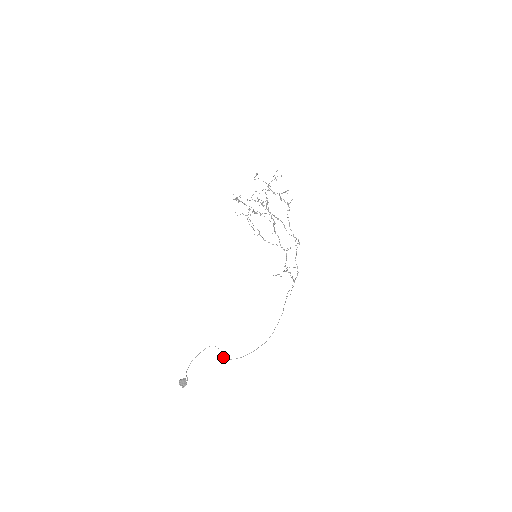
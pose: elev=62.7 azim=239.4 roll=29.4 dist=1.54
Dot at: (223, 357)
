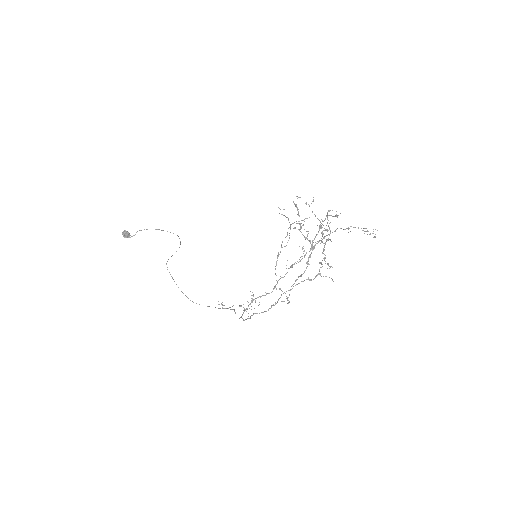
Dot at: occluded
